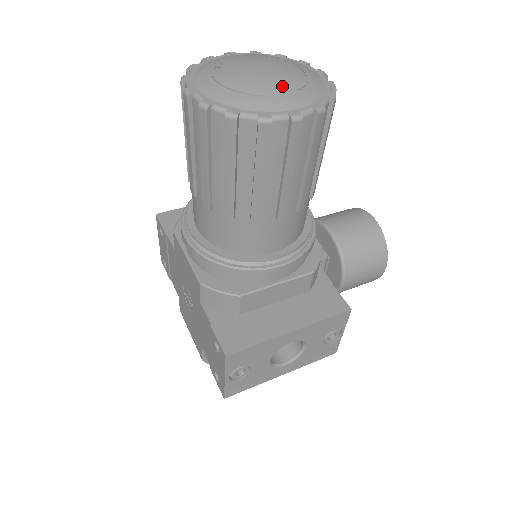
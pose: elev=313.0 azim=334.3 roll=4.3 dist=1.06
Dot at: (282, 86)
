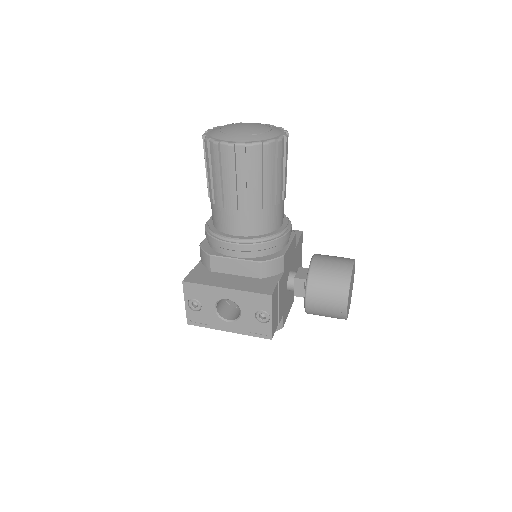
Dot at: (242, 132)
